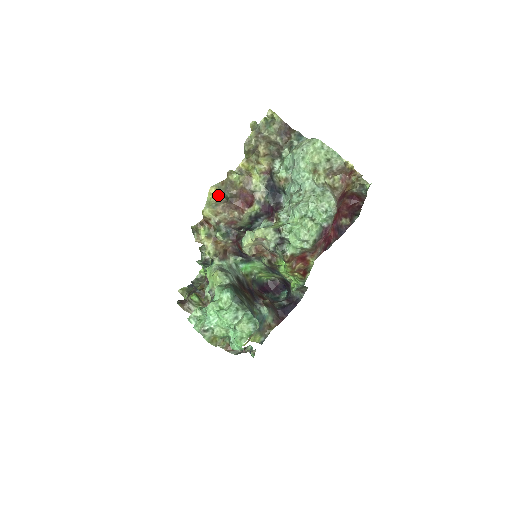
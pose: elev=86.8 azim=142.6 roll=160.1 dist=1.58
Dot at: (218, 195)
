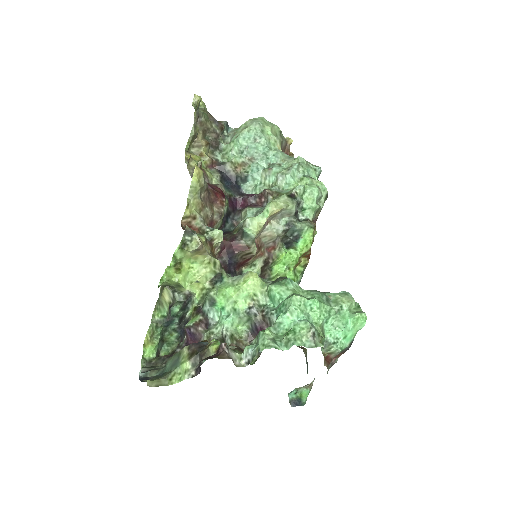
Dot at: (203, 176)
